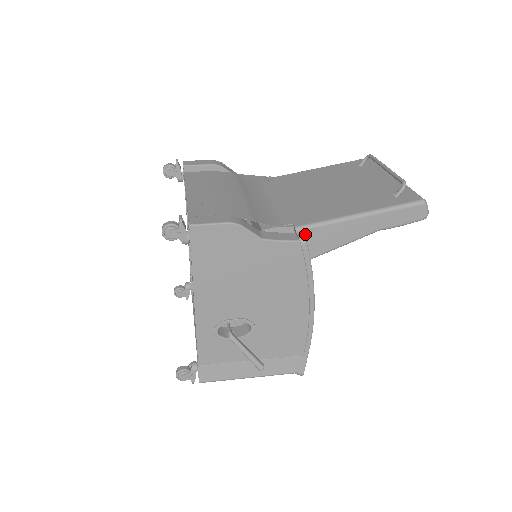
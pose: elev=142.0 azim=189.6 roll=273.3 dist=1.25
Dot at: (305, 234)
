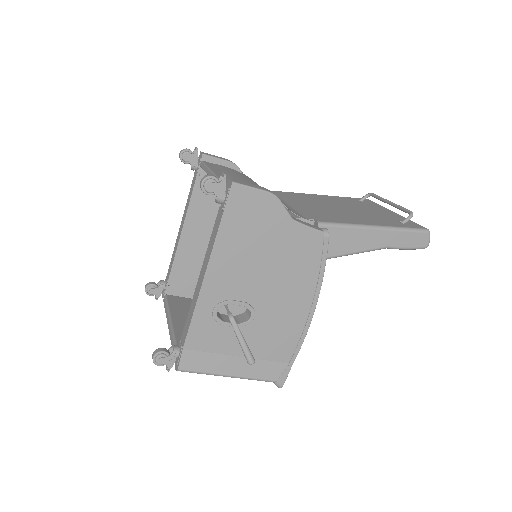
Dot at: occluded
